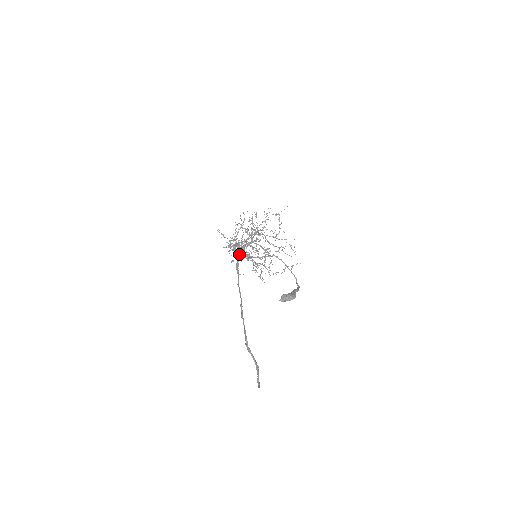
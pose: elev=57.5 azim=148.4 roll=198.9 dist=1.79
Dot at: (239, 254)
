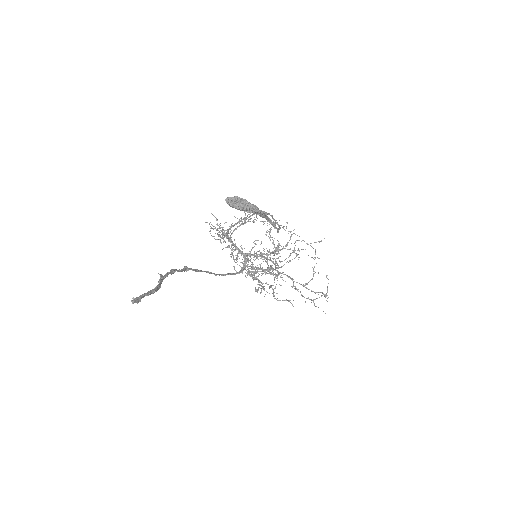
Dot at: (242, 269)
